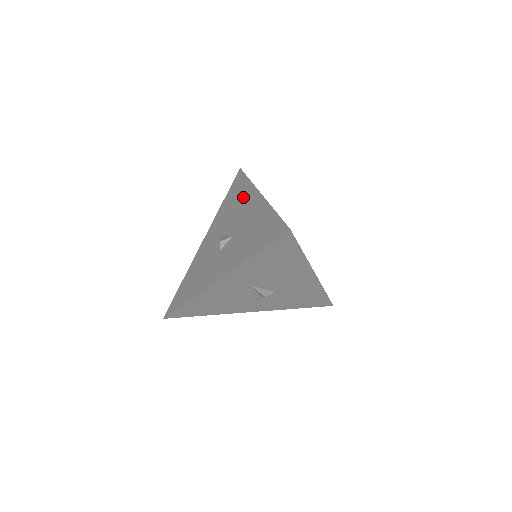
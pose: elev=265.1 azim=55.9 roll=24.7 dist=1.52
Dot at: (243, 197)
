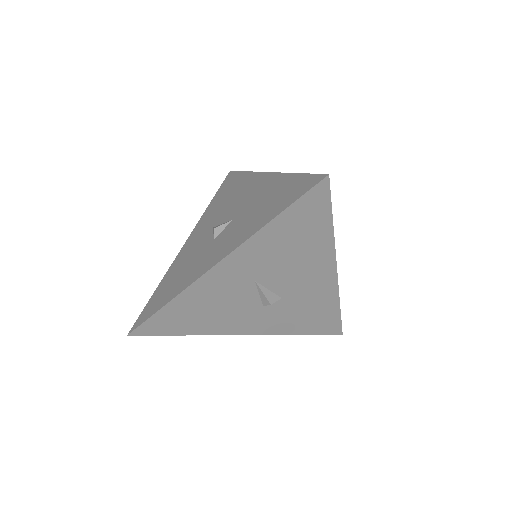
Dot at: (241, 186)
